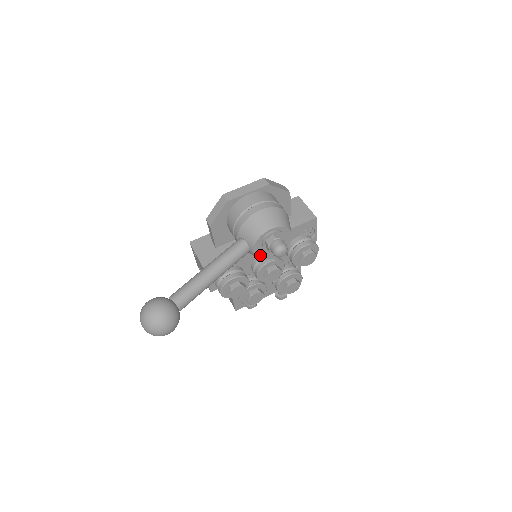
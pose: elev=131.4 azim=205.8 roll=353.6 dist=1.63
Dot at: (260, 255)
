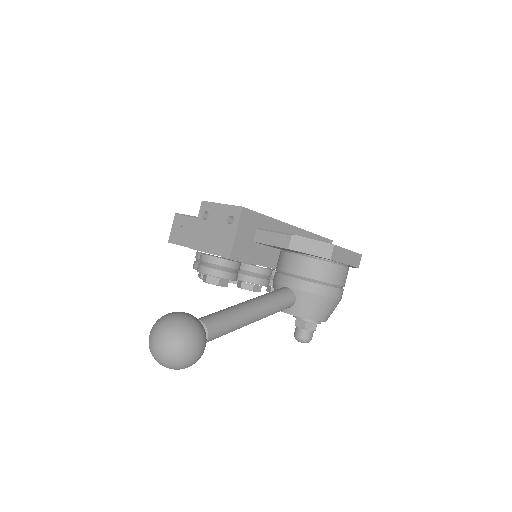
Dot at: occluded
